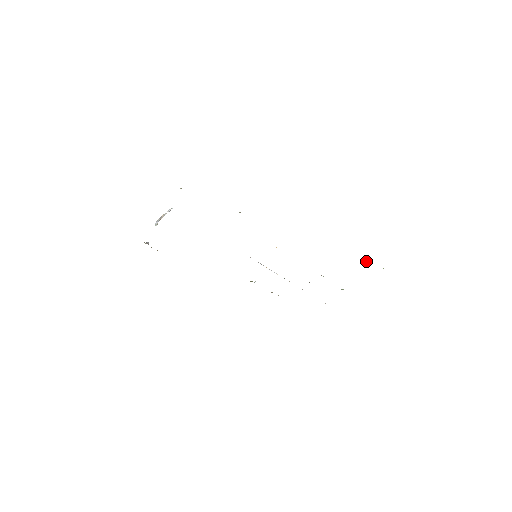
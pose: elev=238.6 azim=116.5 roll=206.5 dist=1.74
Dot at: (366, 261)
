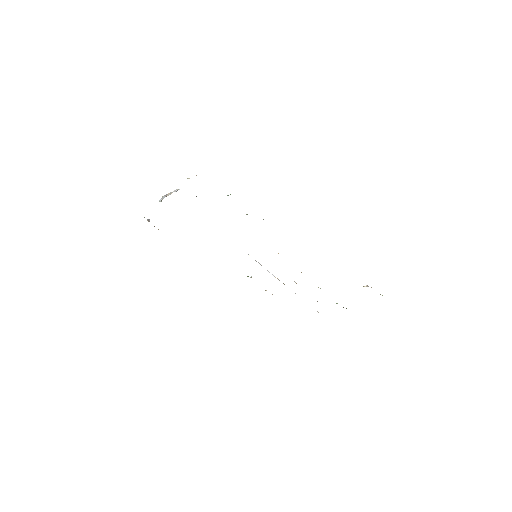
Dot at: (367, 285)
